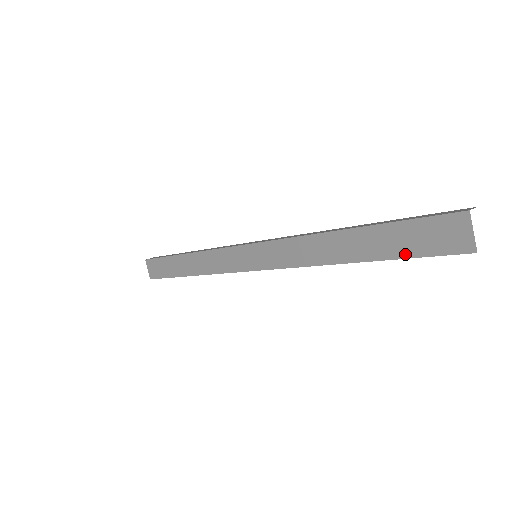
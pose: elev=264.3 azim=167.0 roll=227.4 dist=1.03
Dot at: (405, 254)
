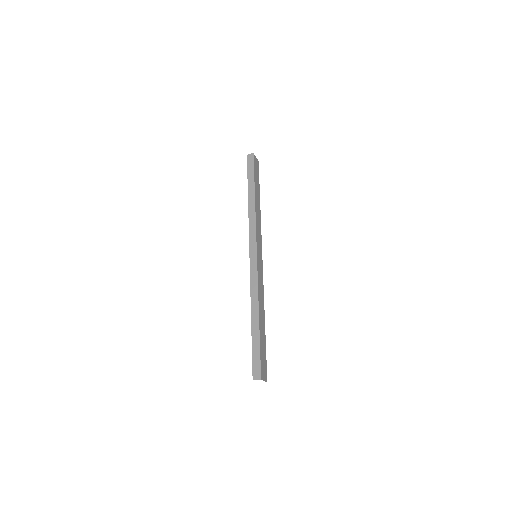
Dot at: occluded
